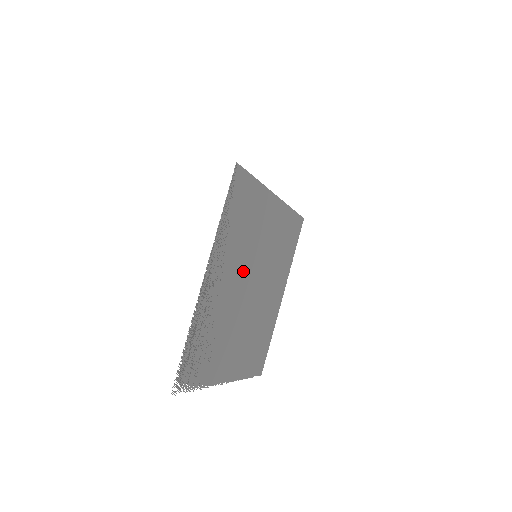
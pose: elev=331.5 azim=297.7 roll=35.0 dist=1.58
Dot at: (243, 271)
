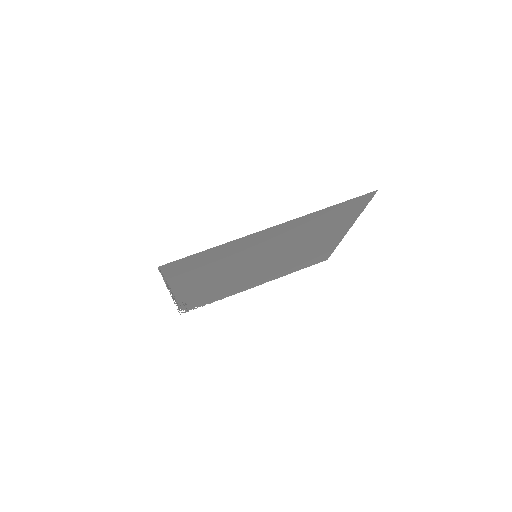
Dot at: (237, 268)
